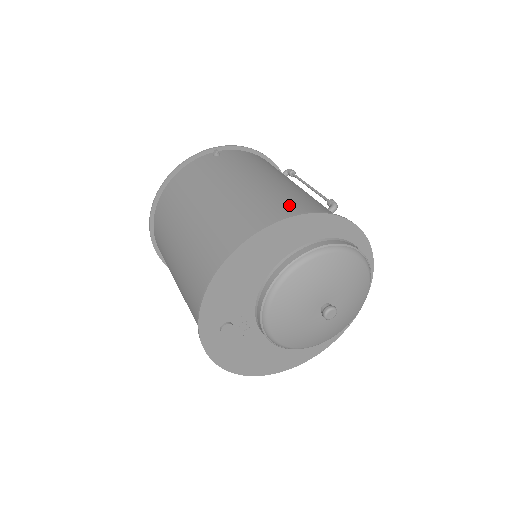
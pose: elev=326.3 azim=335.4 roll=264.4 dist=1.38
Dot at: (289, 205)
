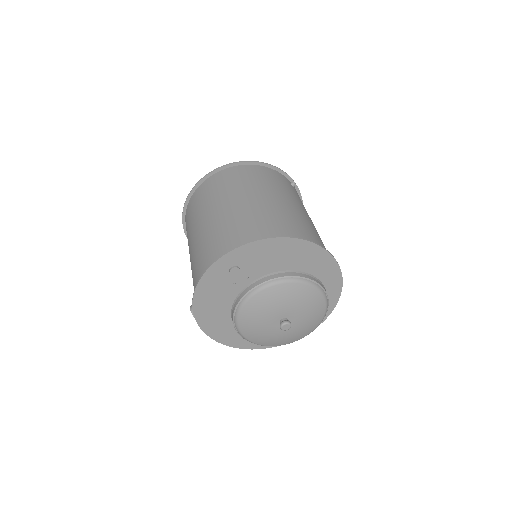
Dot at: occluded
